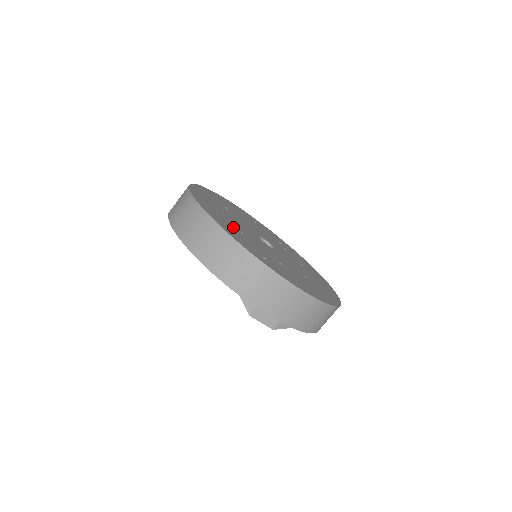
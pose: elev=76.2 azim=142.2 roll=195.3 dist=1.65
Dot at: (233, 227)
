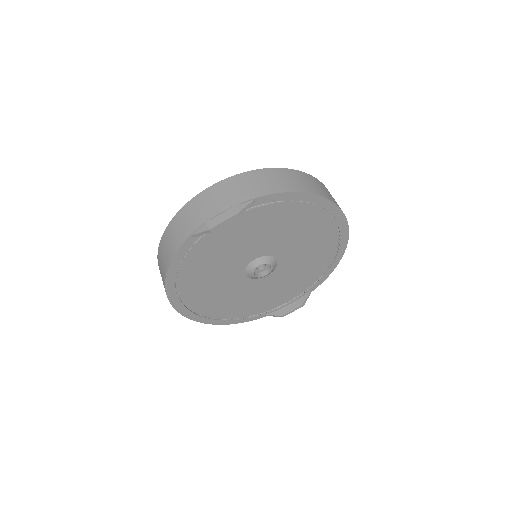
Dot at: occluded
